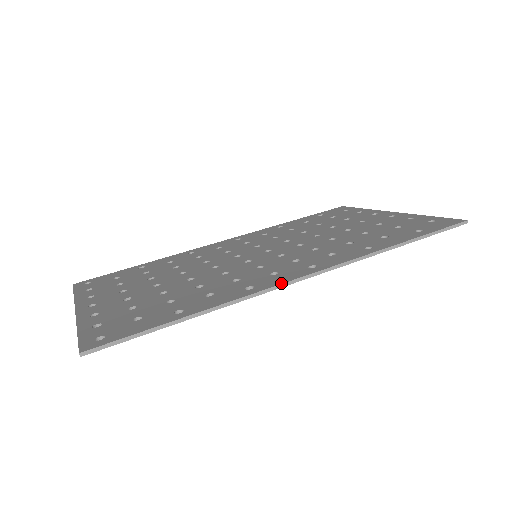
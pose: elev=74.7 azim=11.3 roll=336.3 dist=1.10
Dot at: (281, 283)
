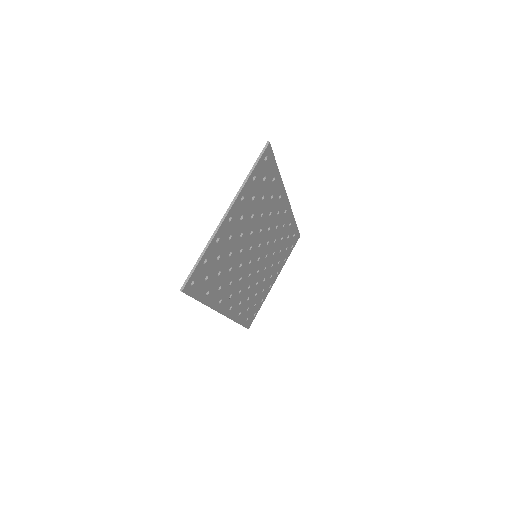
Dot at: (285, 194)
